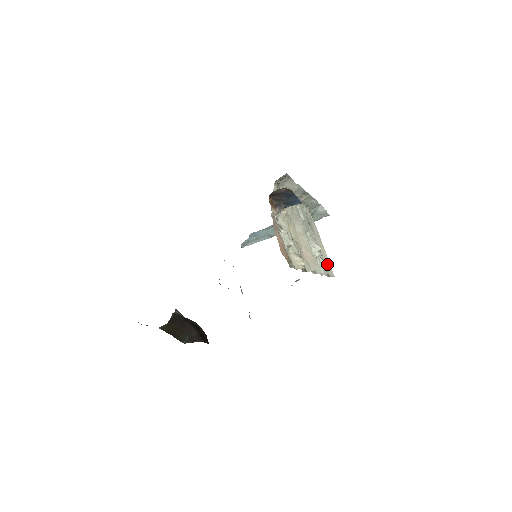
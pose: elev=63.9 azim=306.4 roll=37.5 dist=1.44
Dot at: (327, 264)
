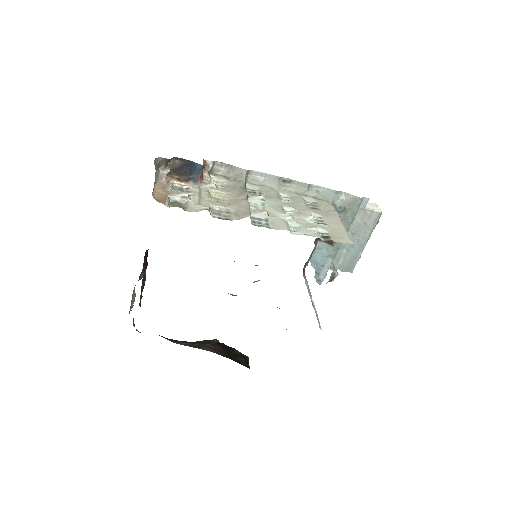
Dot at: (338, 234)
